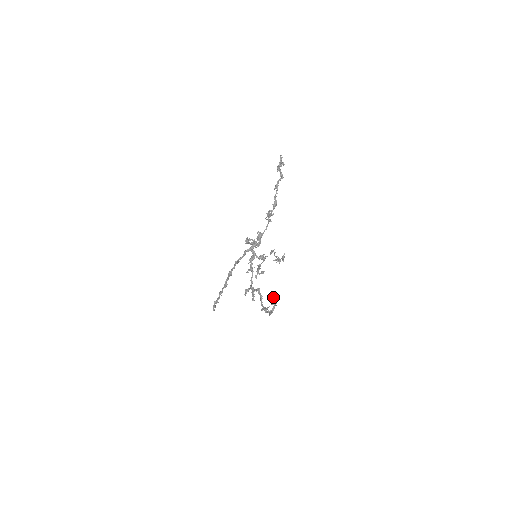
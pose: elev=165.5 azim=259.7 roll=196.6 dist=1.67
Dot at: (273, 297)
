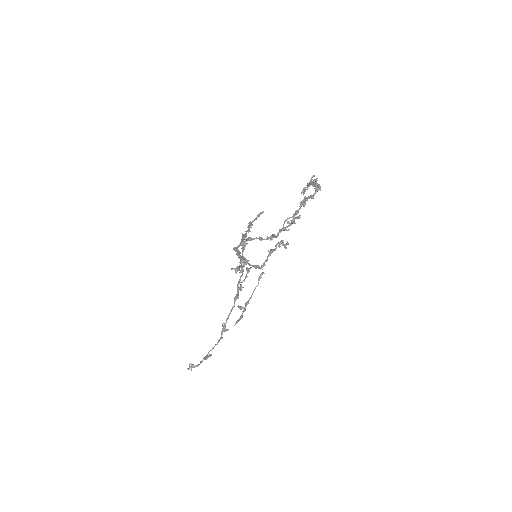
Dot at: (193, 365)
